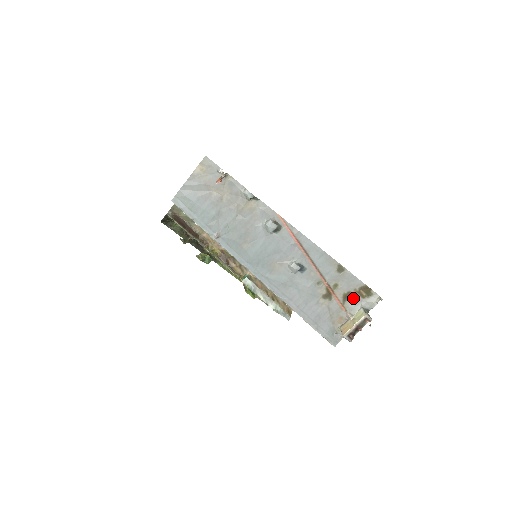
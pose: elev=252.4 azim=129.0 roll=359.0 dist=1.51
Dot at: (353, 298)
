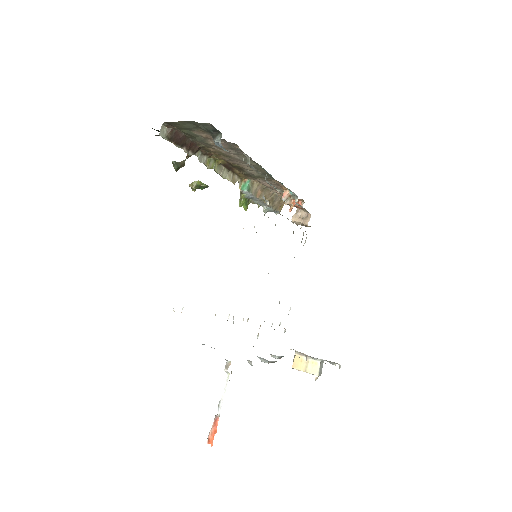
Dot at: occluded
